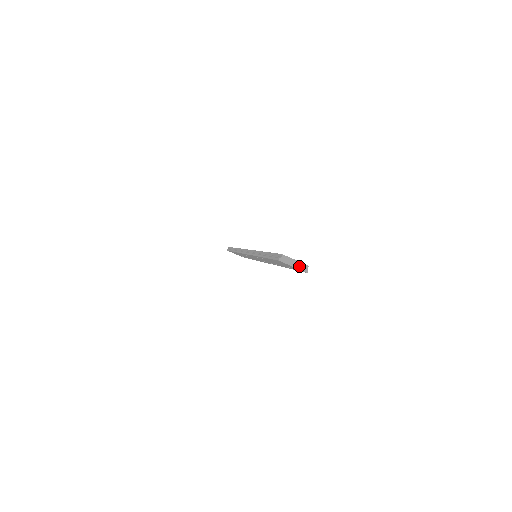
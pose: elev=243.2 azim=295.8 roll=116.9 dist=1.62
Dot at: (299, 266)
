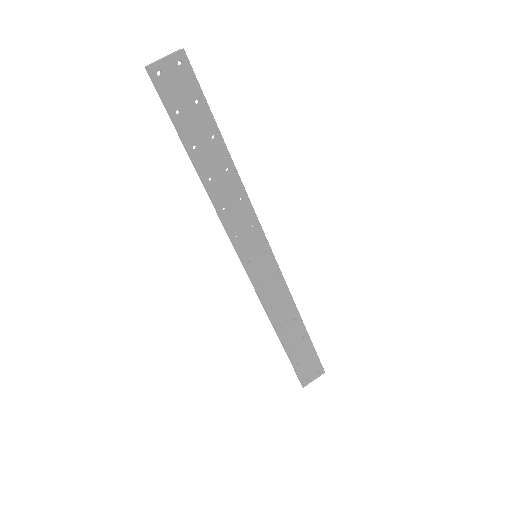
Dot at: (170, 55)
